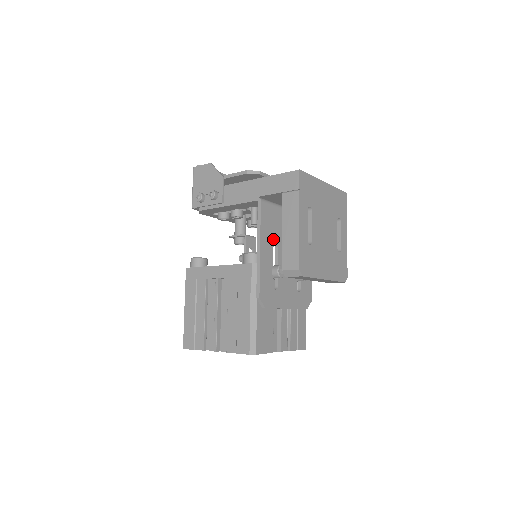
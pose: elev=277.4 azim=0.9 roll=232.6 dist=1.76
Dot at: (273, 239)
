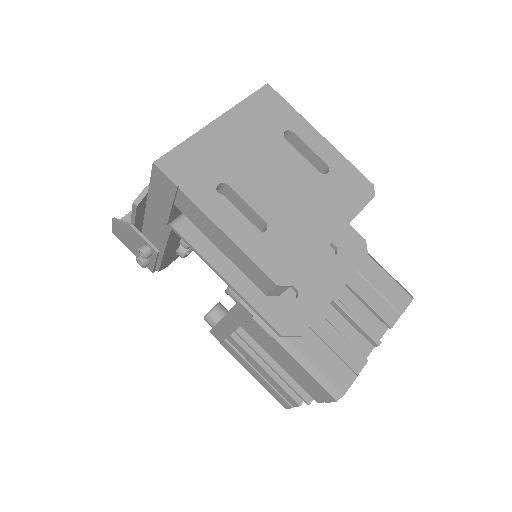
Dot at: occluded
